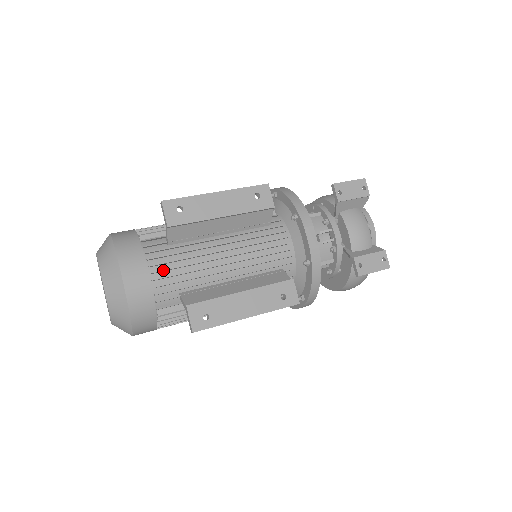
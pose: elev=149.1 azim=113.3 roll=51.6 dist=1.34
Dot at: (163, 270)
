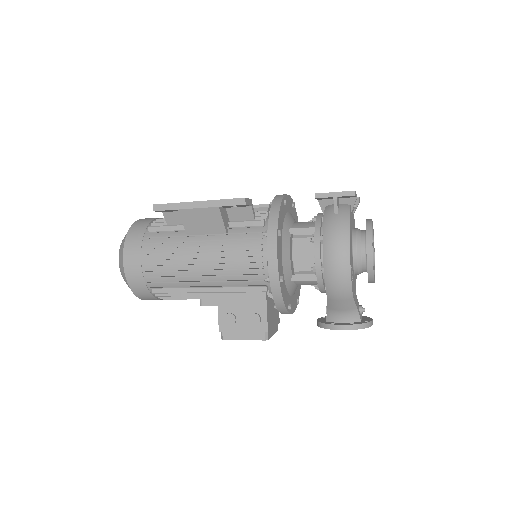
Dot at: occluded
